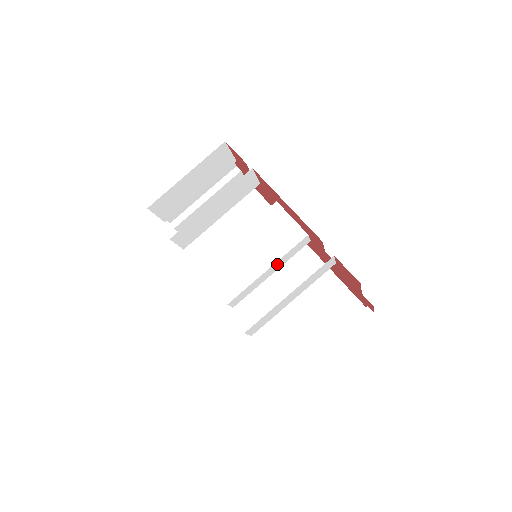
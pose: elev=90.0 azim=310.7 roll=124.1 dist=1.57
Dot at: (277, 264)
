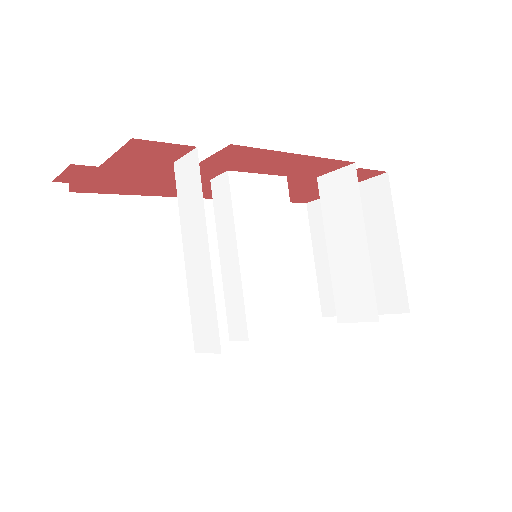
Dot at: occluded
